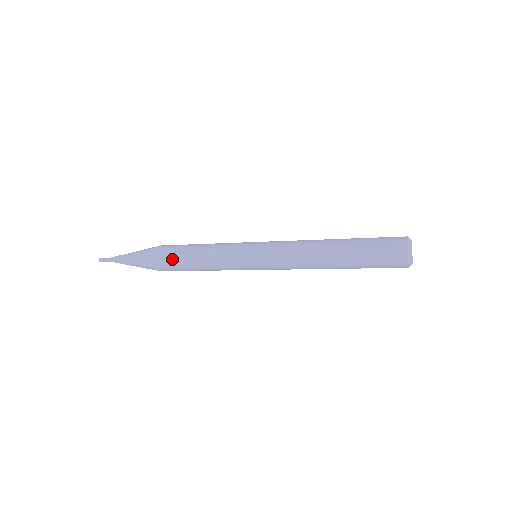
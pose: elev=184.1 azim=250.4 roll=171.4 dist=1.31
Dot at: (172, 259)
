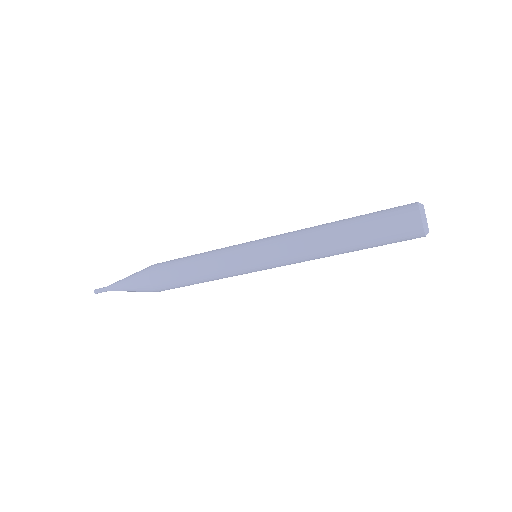
Dot at: (169, 281)
